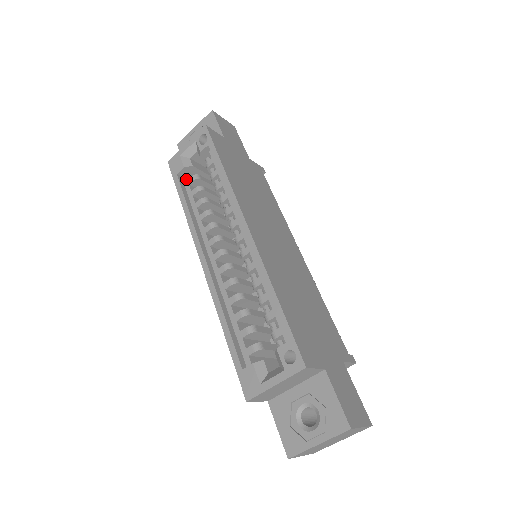
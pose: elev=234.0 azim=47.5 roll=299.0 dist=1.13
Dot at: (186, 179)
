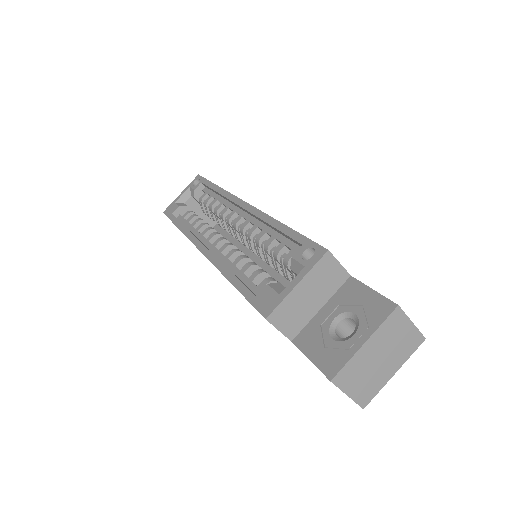
Dot at: (181, 216)
